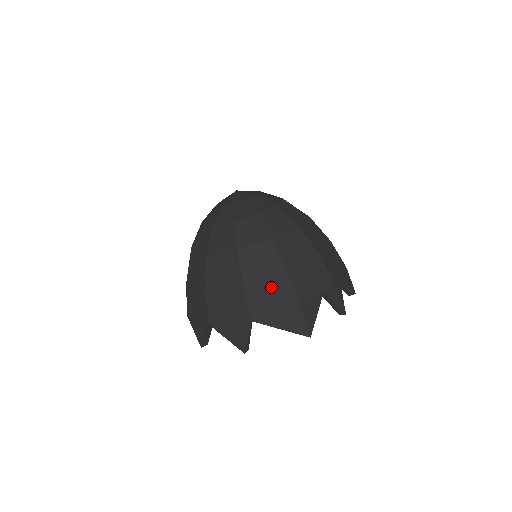
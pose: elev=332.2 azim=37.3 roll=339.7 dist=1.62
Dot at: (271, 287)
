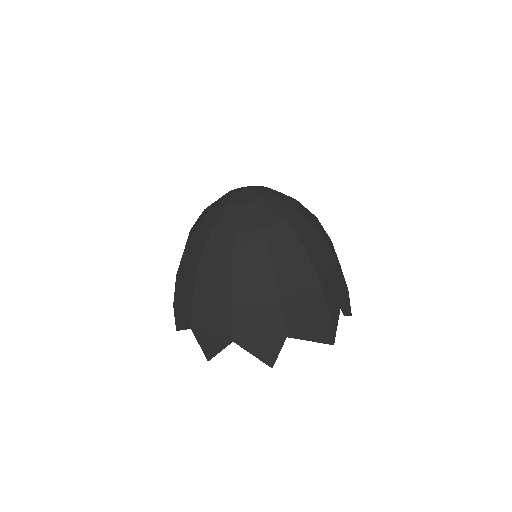
Dot at: (306, 300)
